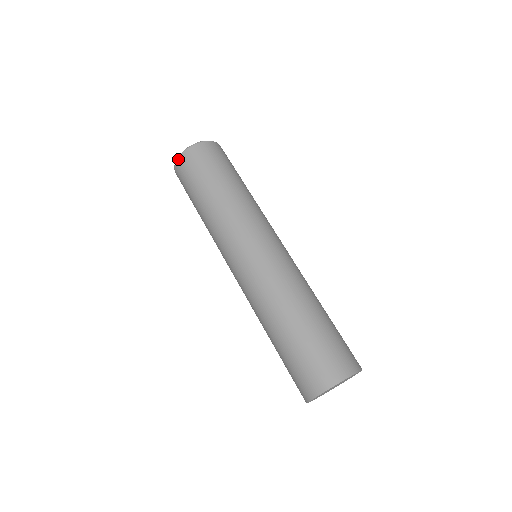
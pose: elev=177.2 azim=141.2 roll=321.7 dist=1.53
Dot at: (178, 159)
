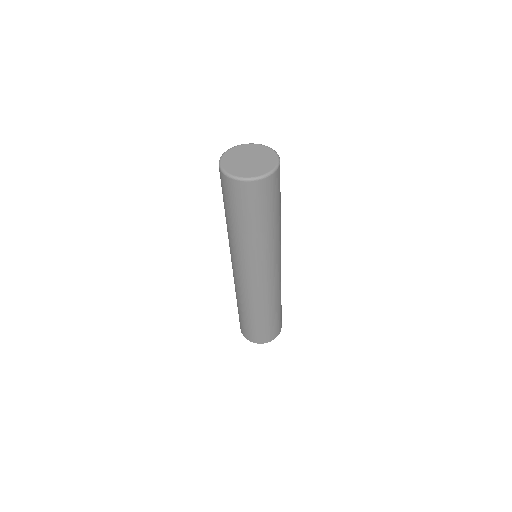
Dot at: (219, 167)
